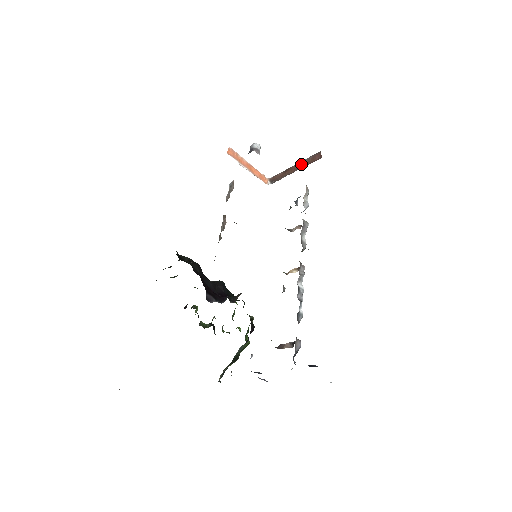
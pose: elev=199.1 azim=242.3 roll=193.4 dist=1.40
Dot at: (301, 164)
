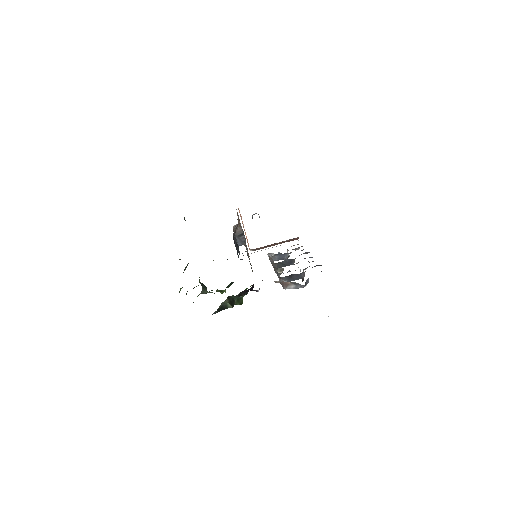
Dot at: (281, 242)
